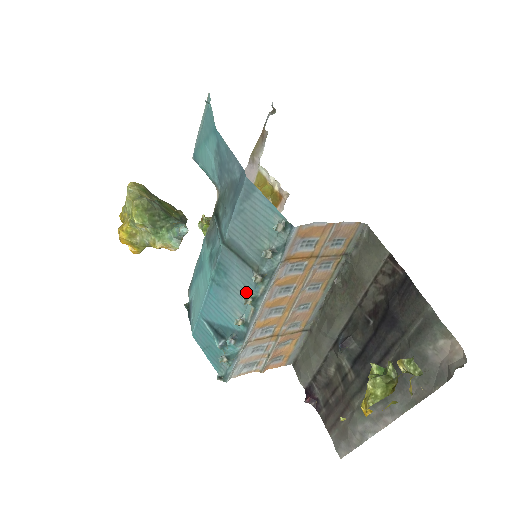
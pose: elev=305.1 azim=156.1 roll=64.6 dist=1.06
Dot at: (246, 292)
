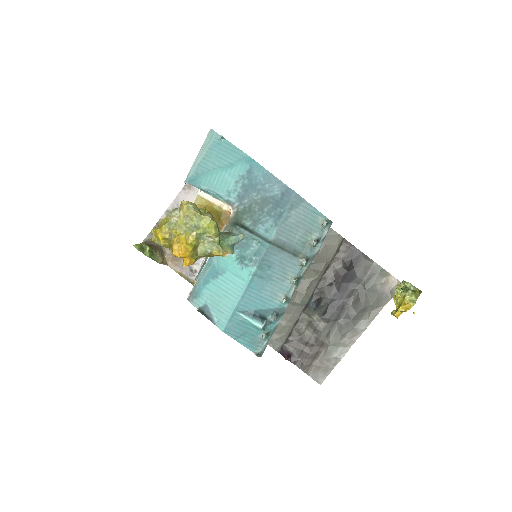
Dot at: (289, 276)
